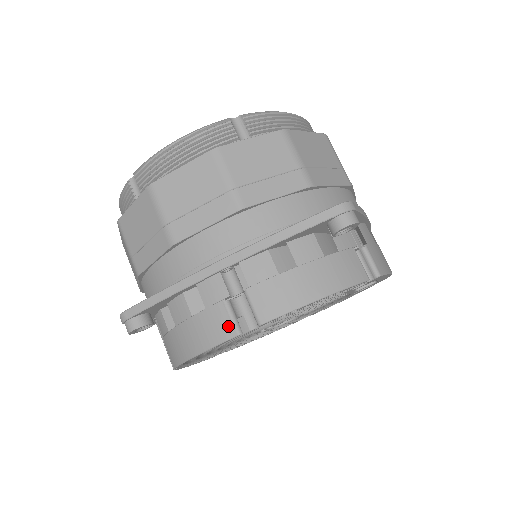
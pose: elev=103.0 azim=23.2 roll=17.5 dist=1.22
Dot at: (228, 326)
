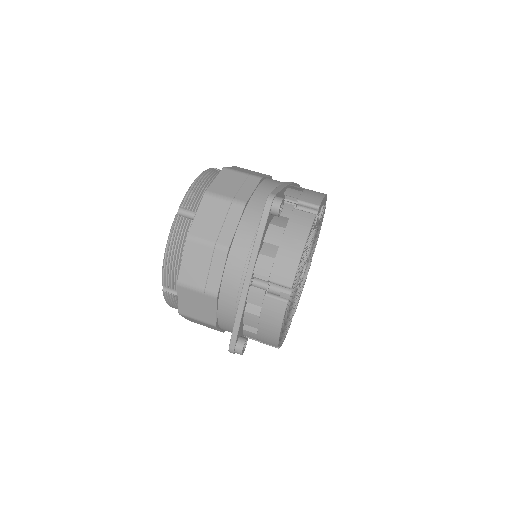
Dot at: (279, 303)
